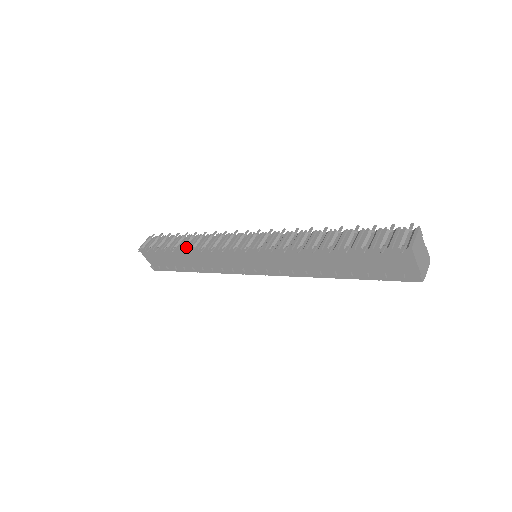
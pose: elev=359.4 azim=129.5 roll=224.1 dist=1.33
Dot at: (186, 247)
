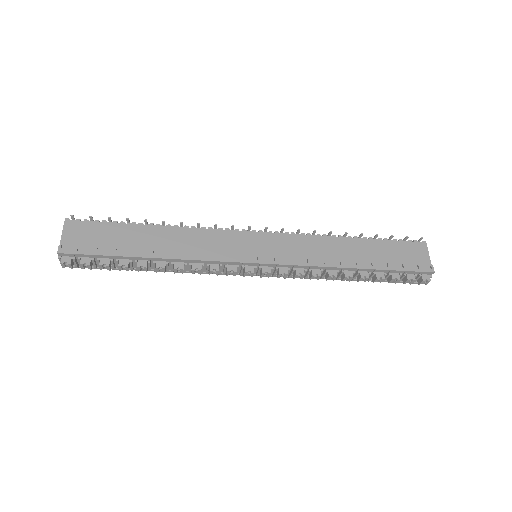
Dot at: (163, 228)
